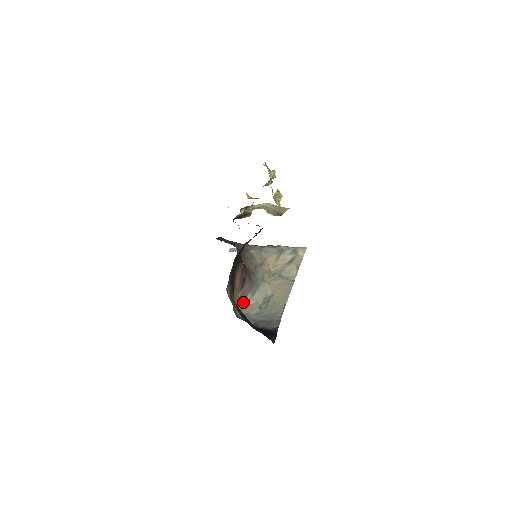
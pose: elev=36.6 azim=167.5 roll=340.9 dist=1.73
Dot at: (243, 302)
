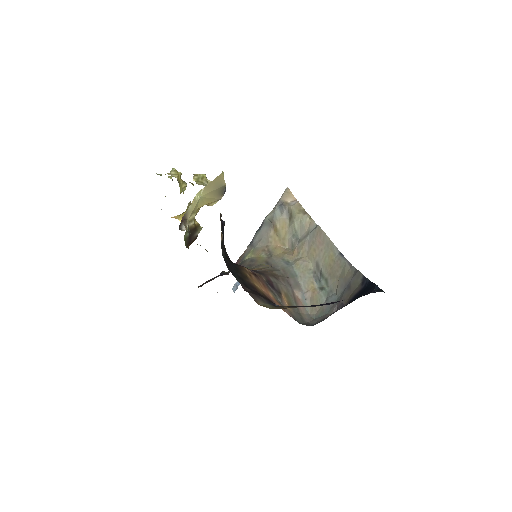
Dot at: occluded
